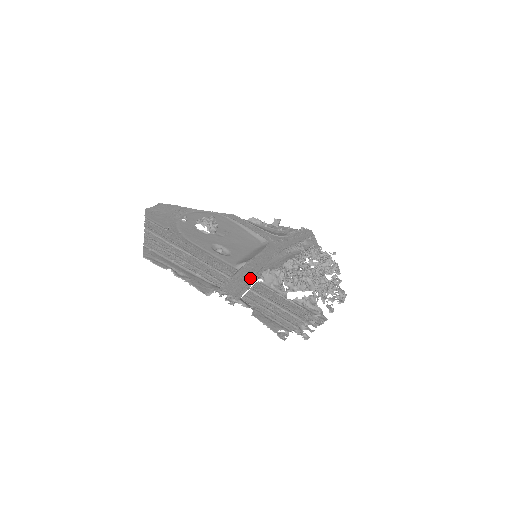
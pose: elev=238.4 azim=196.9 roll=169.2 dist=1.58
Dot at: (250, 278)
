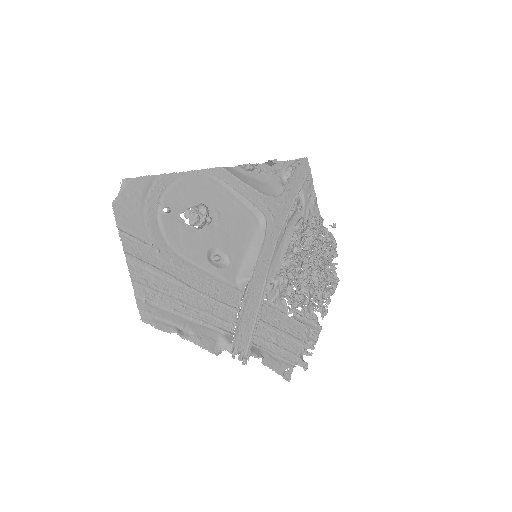
Dot at: (256, 309)
